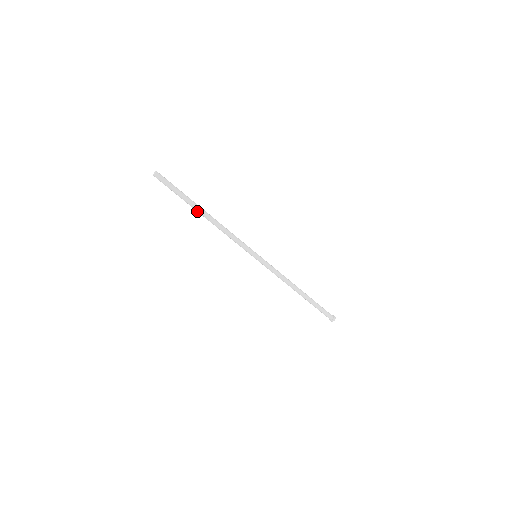
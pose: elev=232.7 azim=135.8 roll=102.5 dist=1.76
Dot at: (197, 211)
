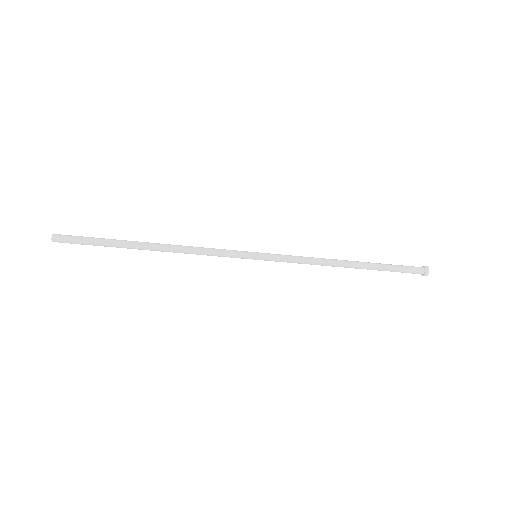
Dot at: (138, 248)
